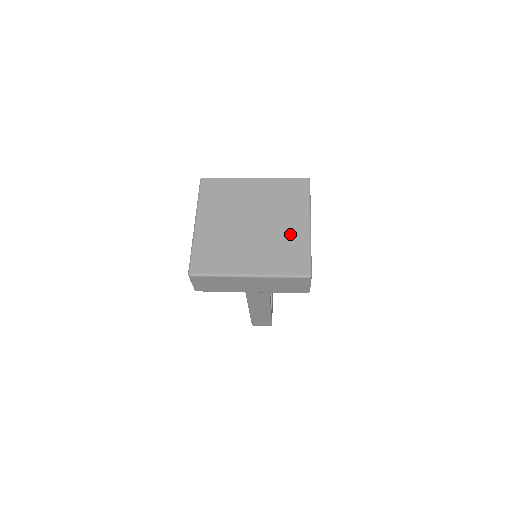
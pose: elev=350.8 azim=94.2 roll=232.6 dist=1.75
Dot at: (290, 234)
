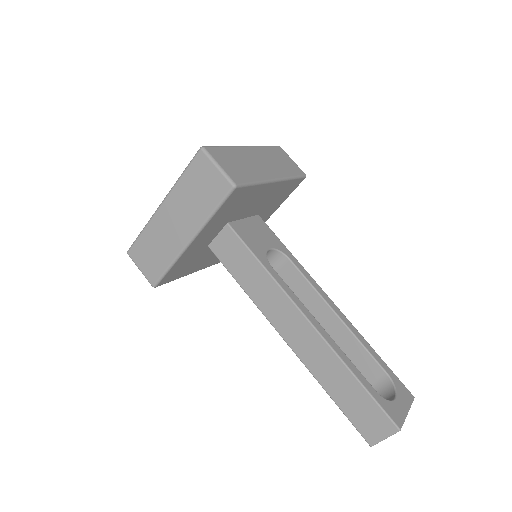
Dot at: occluded
